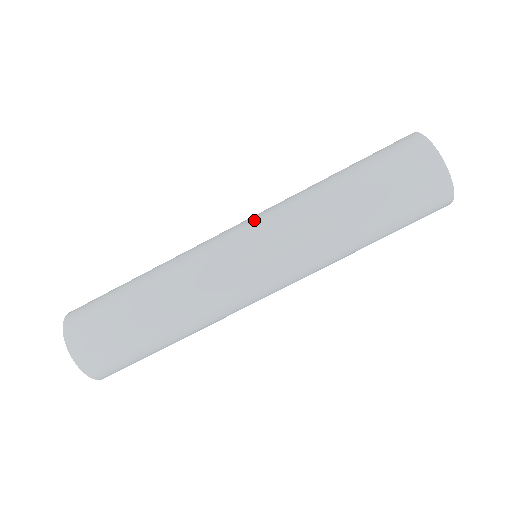
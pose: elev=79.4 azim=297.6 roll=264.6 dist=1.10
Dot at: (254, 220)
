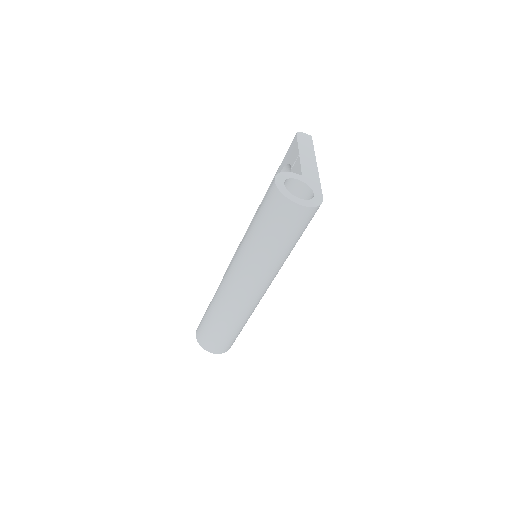
Dot at: (233, 266)
